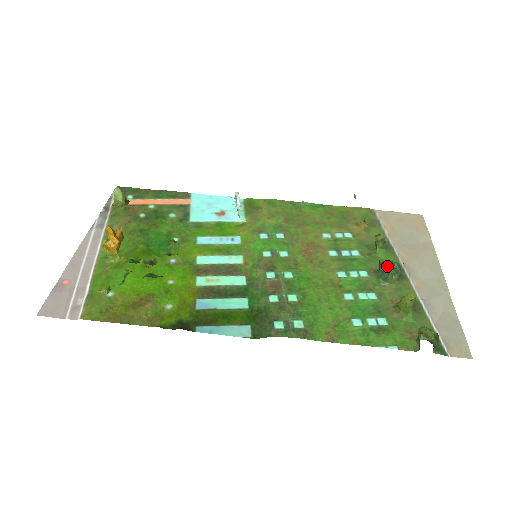
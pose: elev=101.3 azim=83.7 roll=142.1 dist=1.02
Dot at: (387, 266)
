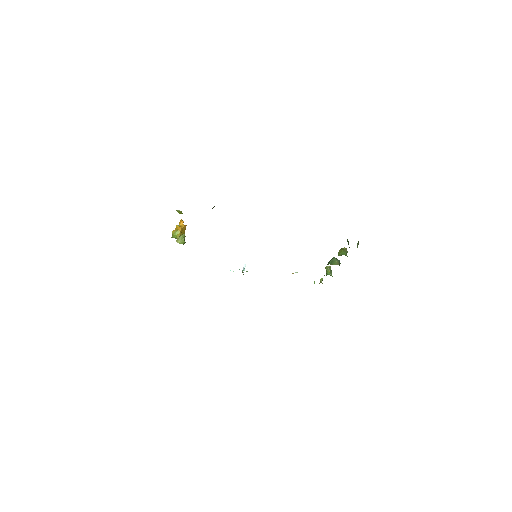
Dot at: occluded
